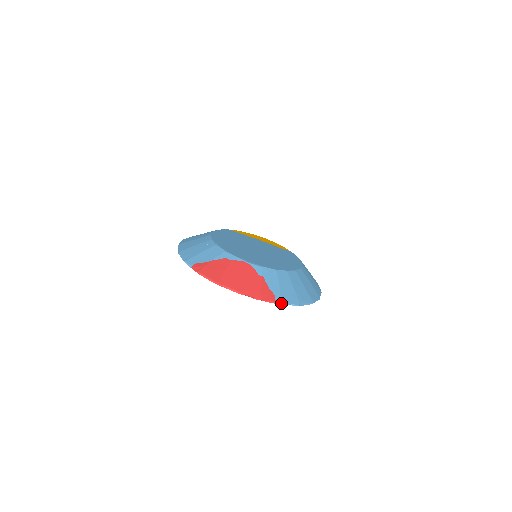
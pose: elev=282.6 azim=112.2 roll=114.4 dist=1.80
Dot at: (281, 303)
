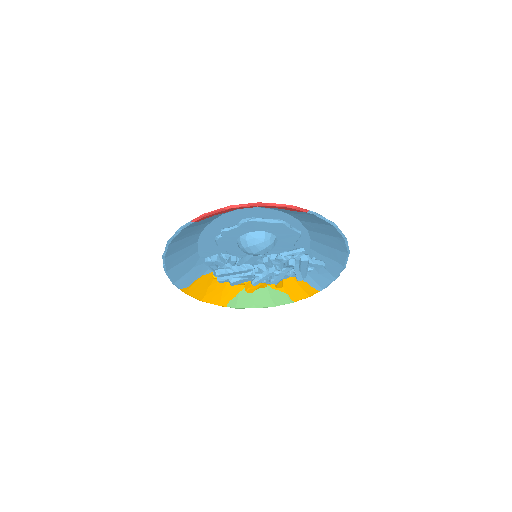
Dot at: (314, 212)
